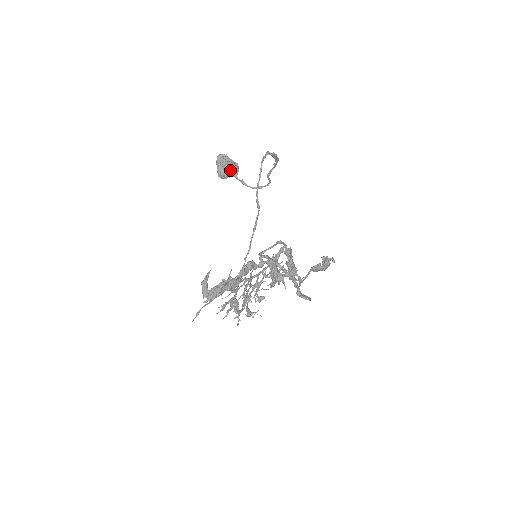
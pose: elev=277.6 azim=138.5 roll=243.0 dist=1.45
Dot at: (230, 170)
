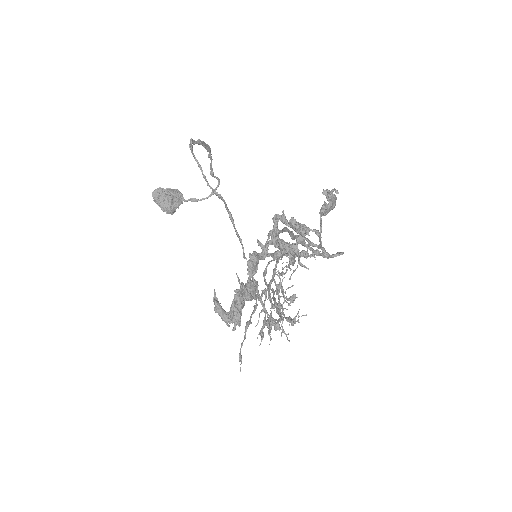
Dot at: (173, 199)
